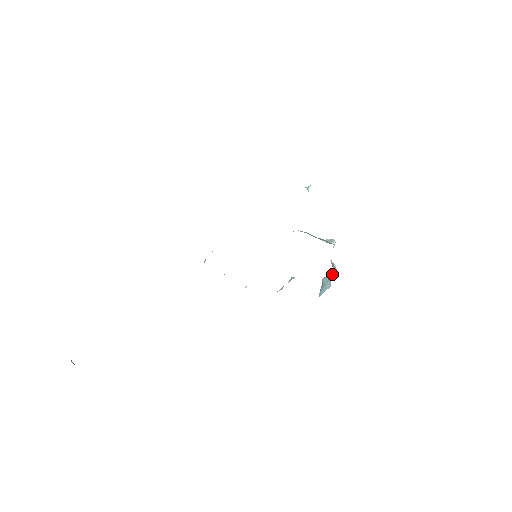
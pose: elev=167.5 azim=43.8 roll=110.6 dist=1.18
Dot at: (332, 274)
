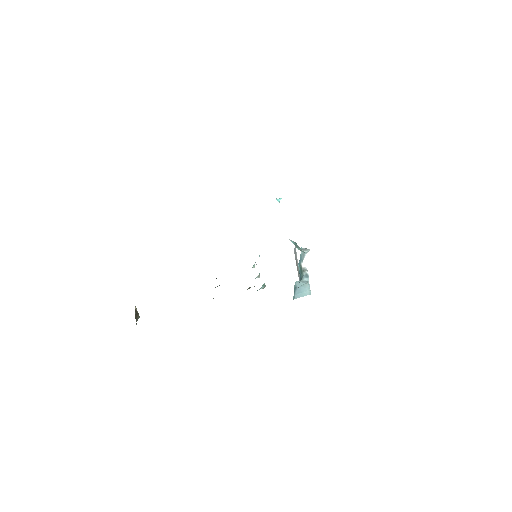
Dot at: (304, 279)
